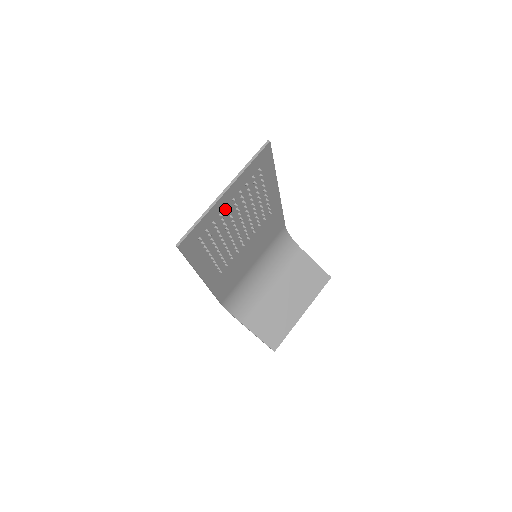
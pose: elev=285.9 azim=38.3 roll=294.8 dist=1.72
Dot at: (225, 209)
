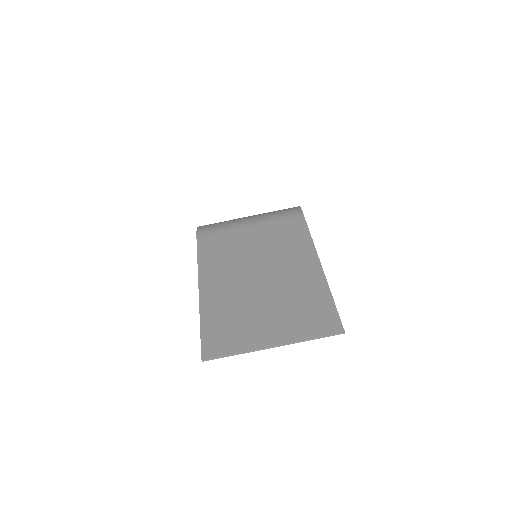
Dot at: (262, 330)
